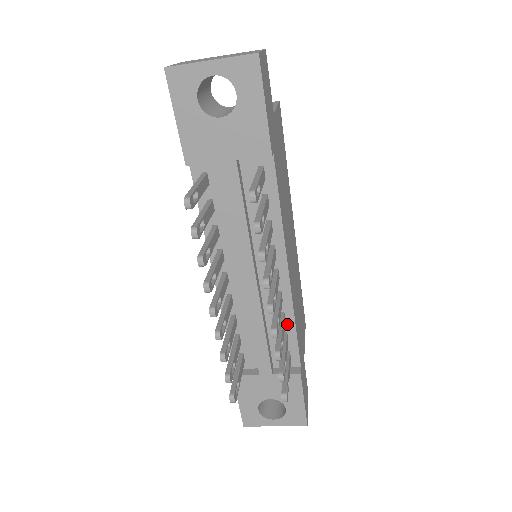
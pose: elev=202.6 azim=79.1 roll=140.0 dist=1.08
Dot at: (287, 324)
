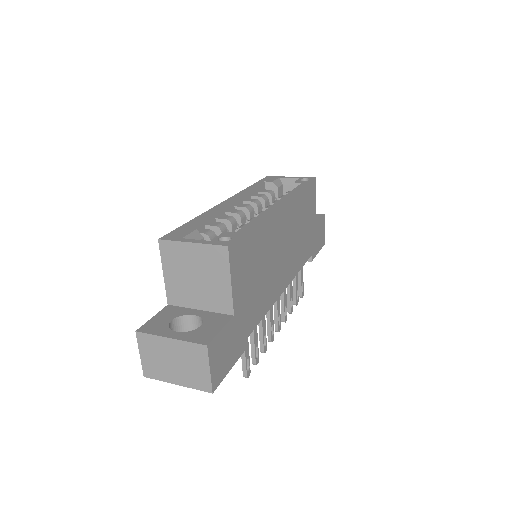
Dot at: occluded
